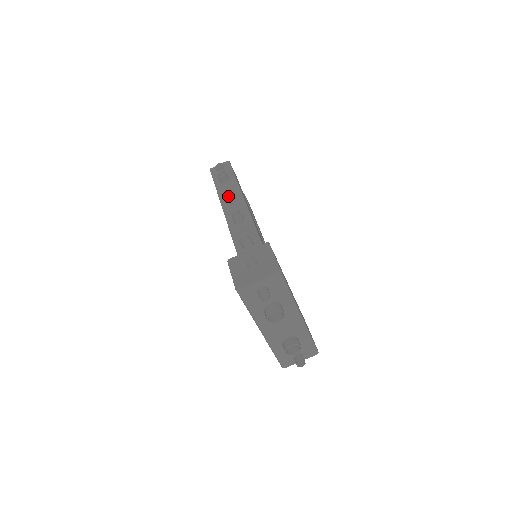
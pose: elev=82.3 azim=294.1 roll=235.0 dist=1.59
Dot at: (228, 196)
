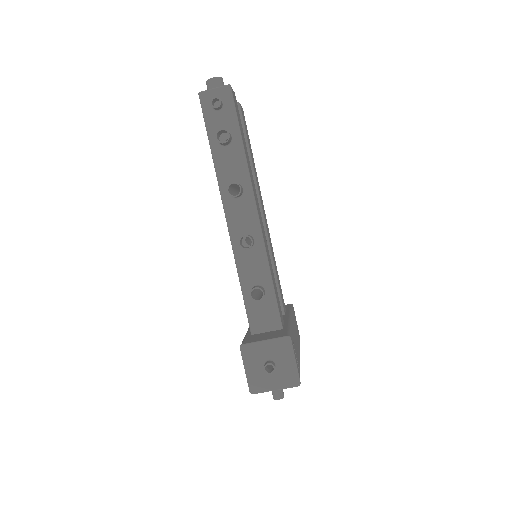
Dot at: (234, 196)
